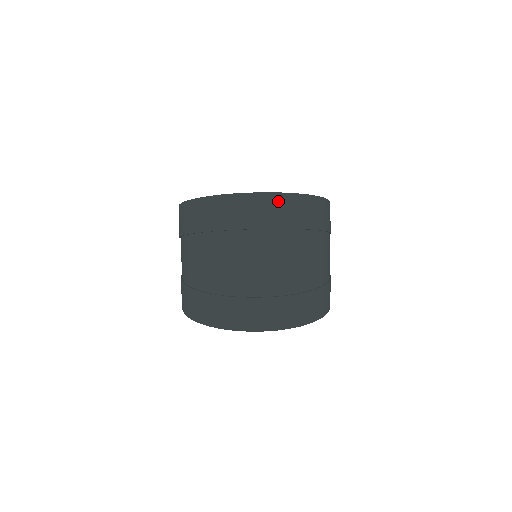
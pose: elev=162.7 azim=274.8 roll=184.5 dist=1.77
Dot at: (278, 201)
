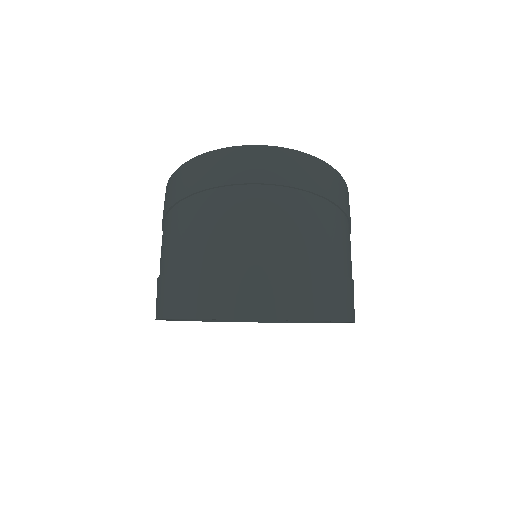
Dot at: (277, 155)
